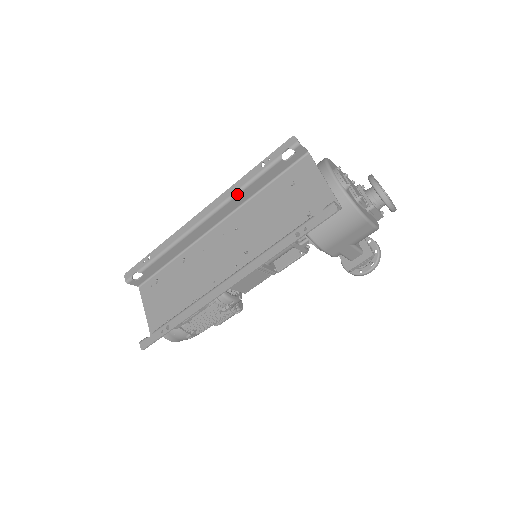
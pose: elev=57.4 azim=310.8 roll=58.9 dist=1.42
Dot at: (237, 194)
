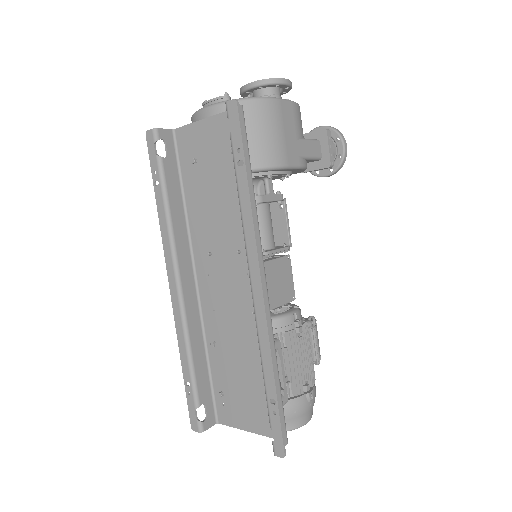
Dot at: (171, 230)
